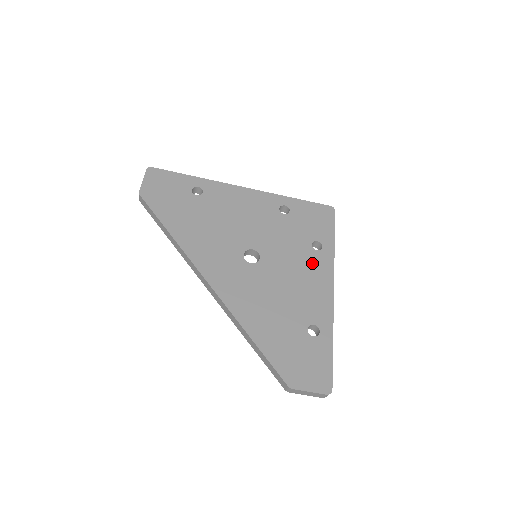
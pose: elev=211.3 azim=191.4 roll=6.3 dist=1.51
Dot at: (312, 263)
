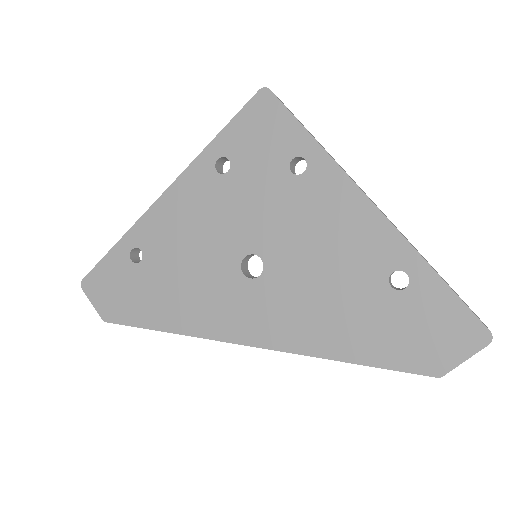
Dot at: (315, 196)
